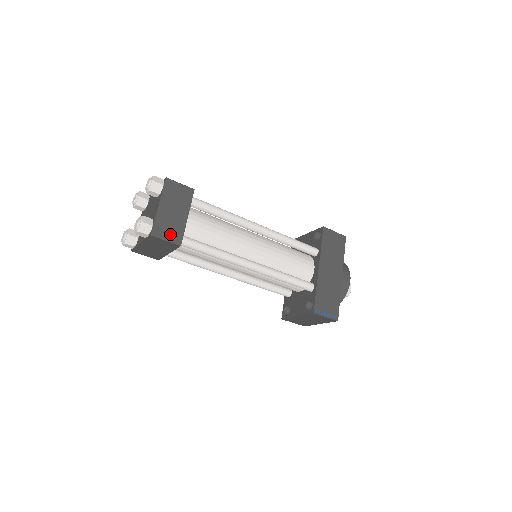
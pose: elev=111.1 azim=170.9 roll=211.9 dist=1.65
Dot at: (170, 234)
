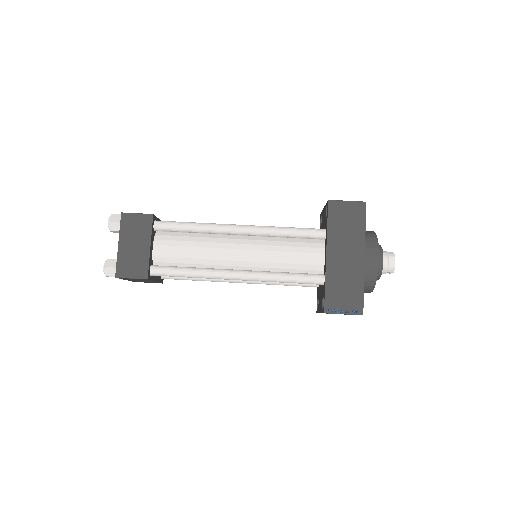
Dot at: (134, 270)
